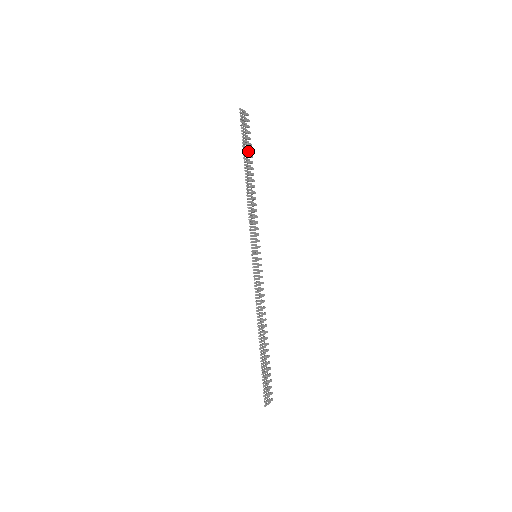
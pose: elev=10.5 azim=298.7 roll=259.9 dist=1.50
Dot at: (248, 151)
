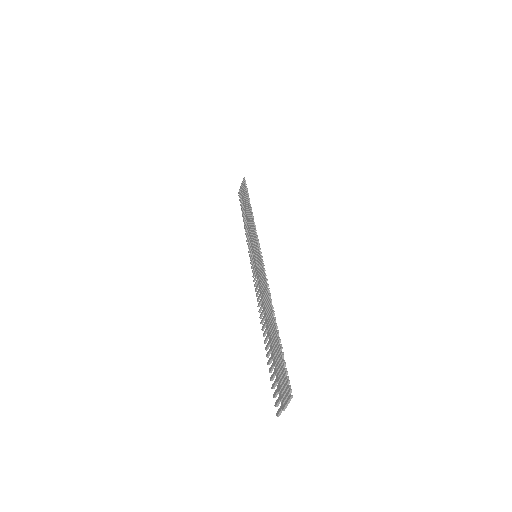
Dot at: occluded
